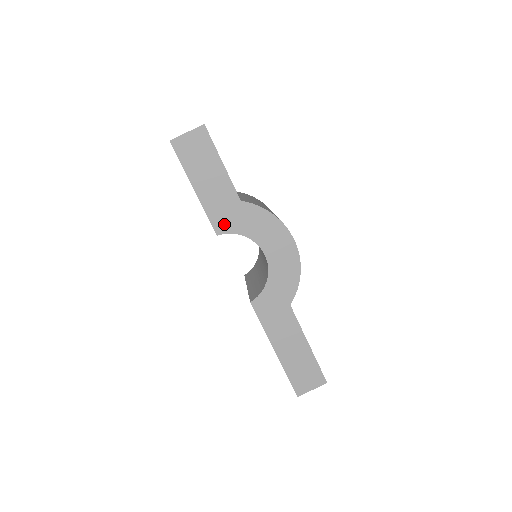
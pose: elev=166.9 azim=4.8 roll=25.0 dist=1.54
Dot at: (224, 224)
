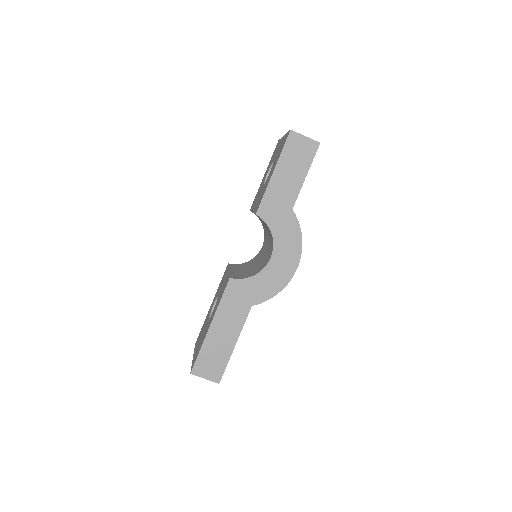
Dot at: (268, 212)
